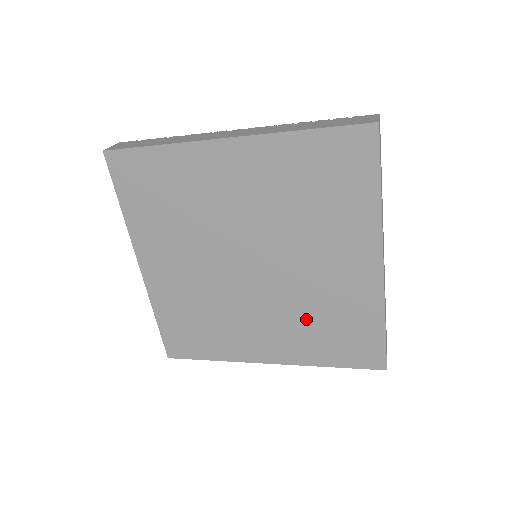
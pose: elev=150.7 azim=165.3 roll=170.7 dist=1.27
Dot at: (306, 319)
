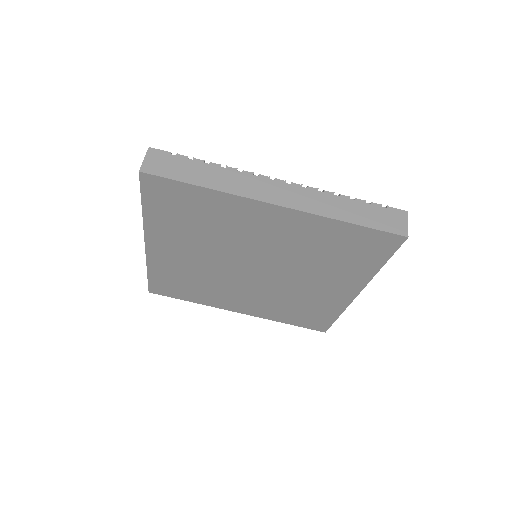
Dot at: (282, 302)
